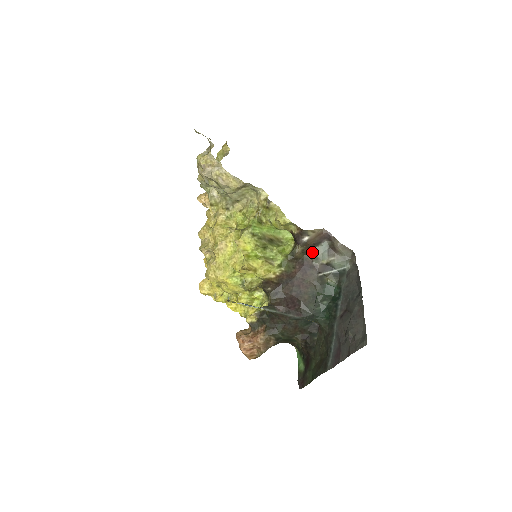
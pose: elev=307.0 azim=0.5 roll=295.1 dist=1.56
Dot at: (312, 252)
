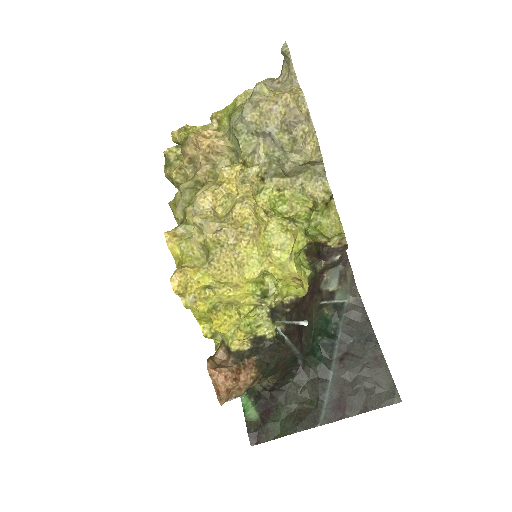
Dot at: (325, 273)
